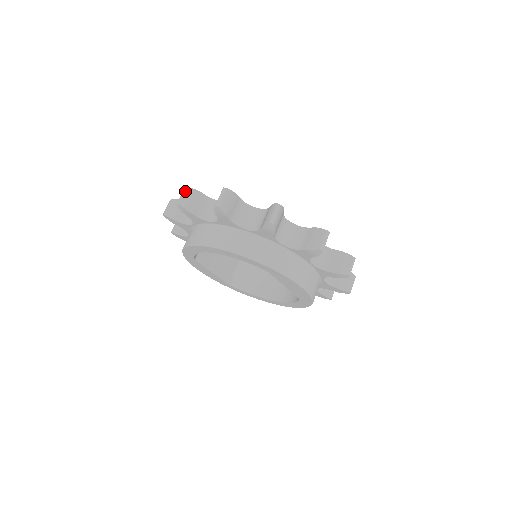
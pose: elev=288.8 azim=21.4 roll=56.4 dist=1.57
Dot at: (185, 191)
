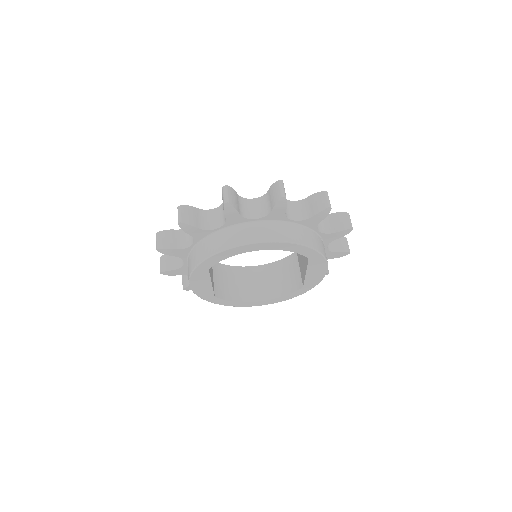
Dot at: (227, 189)
